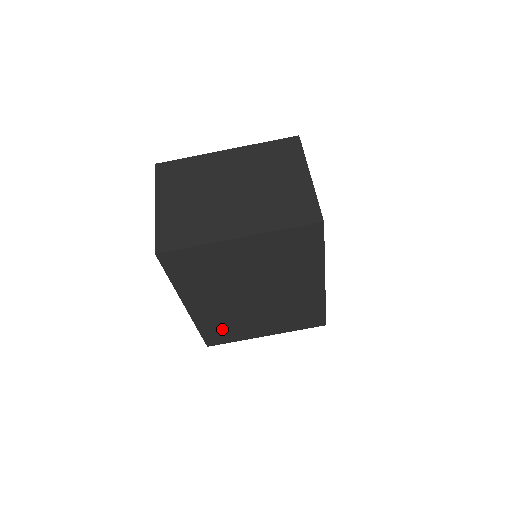
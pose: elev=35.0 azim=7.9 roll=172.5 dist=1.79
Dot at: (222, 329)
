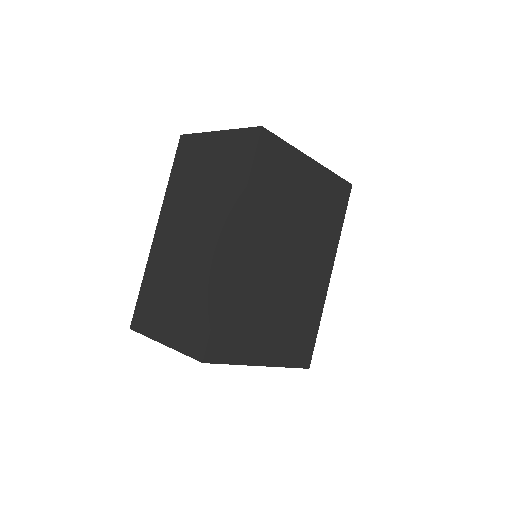
Dot at: (237, 320)
